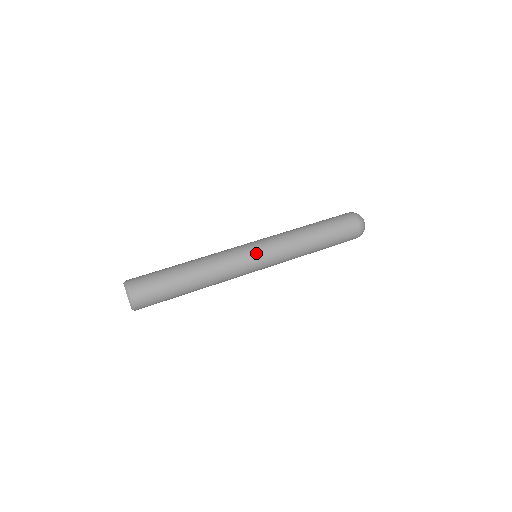
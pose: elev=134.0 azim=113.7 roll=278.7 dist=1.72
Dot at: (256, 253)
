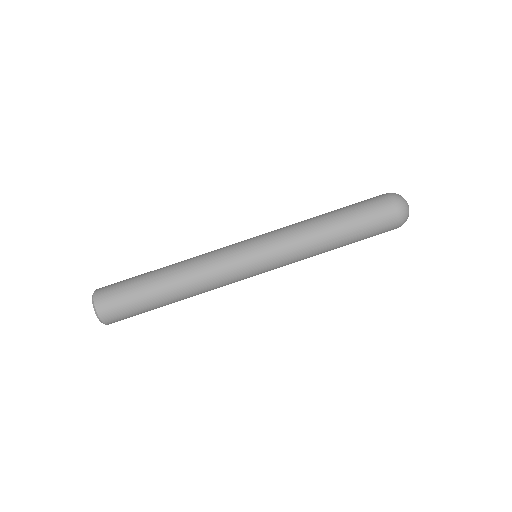
Dot at: (255, 266)
